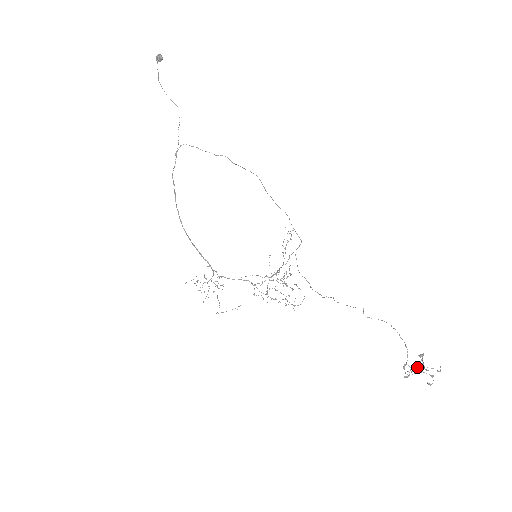
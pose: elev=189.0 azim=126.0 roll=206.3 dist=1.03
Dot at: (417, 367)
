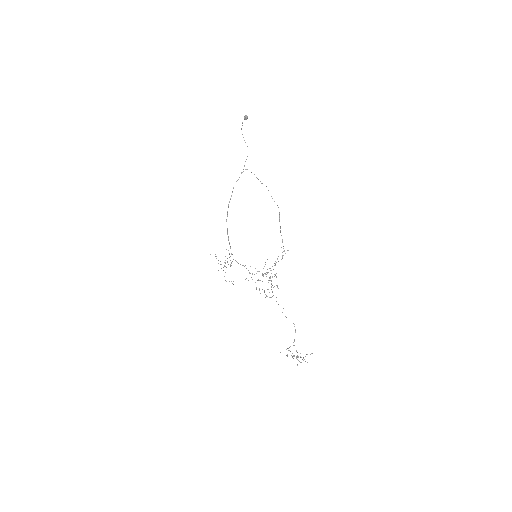
Dot at: occluded
